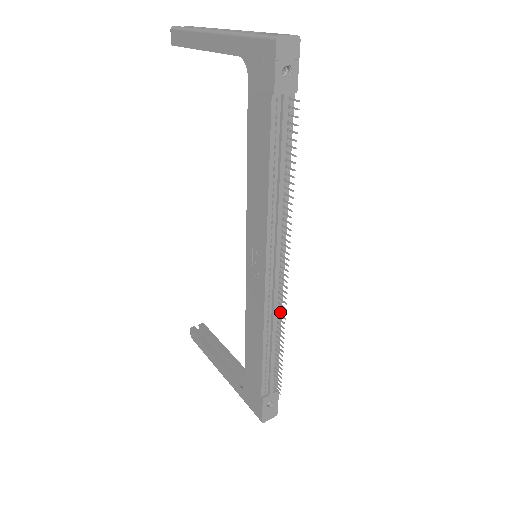
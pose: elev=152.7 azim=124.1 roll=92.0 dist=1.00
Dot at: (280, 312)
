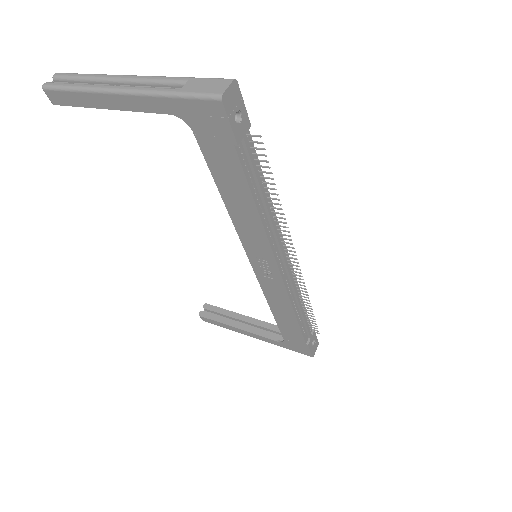
Dot at: (297, 285)
